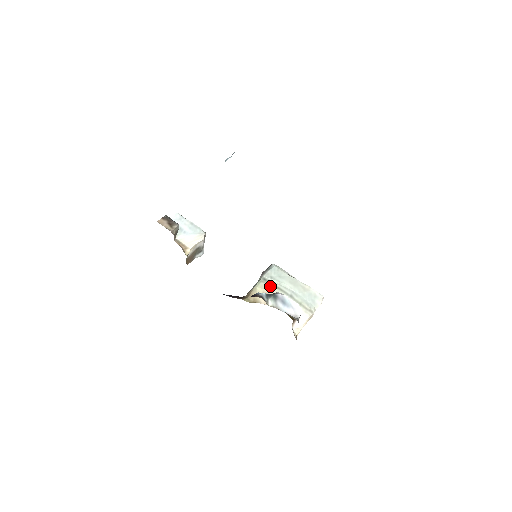
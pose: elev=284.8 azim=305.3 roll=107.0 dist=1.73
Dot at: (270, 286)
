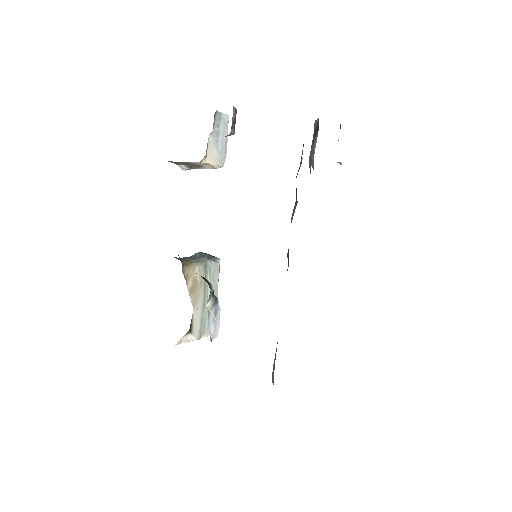
Dot at: (204, 277)
